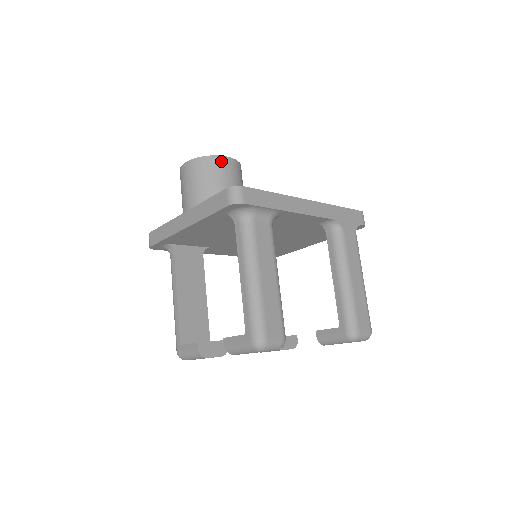
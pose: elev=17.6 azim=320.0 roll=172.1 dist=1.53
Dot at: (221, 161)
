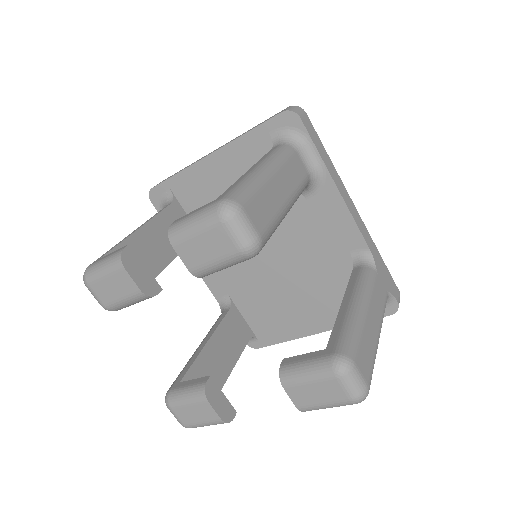
Dot at: occluded
